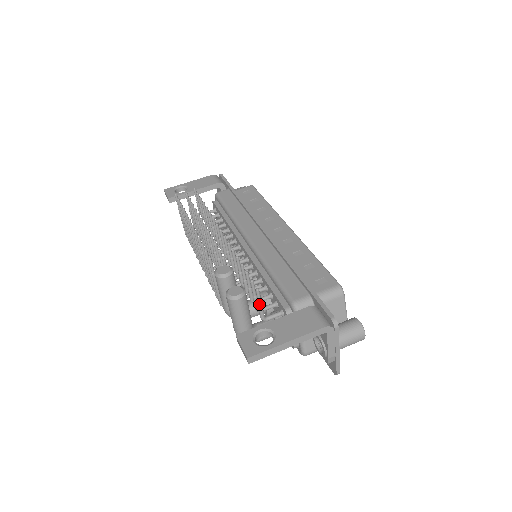
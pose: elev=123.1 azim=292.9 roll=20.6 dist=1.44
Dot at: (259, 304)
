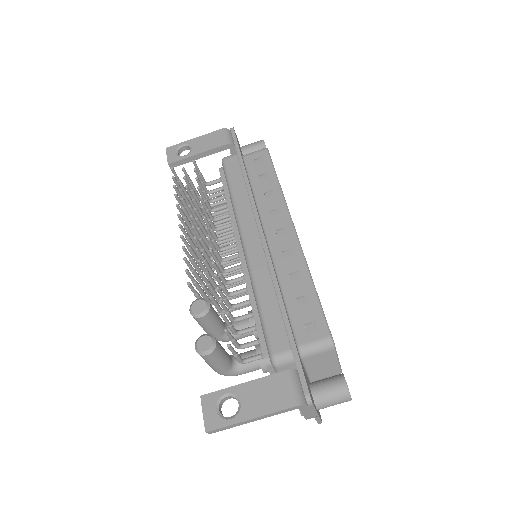
Dot at: (233, 354)
